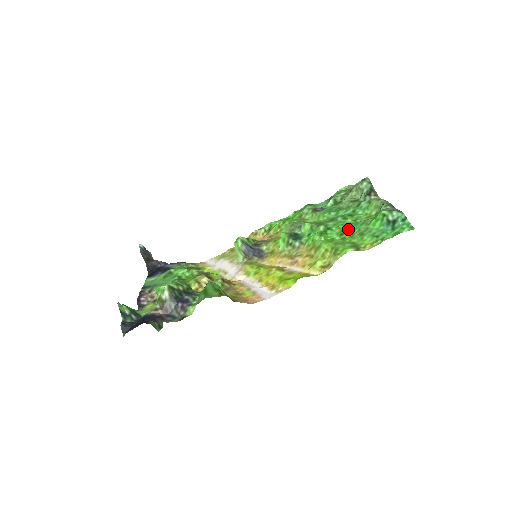
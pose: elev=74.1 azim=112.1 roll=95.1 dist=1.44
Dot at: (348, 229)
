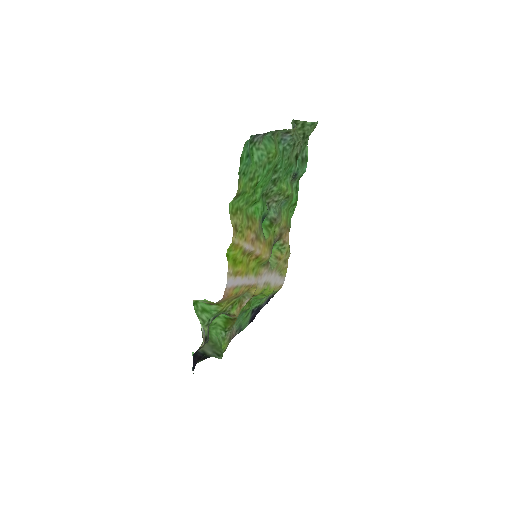
Dot at: (259, 182)
